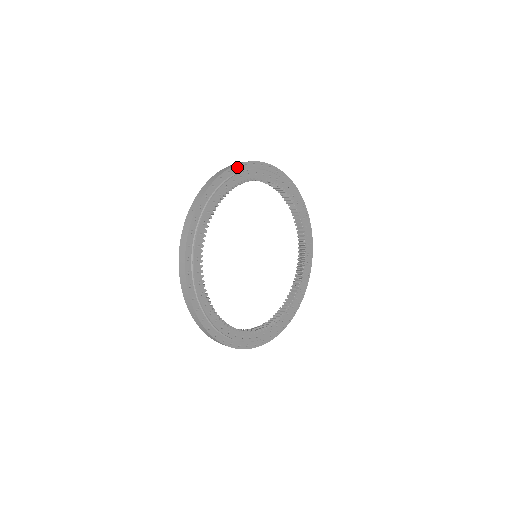
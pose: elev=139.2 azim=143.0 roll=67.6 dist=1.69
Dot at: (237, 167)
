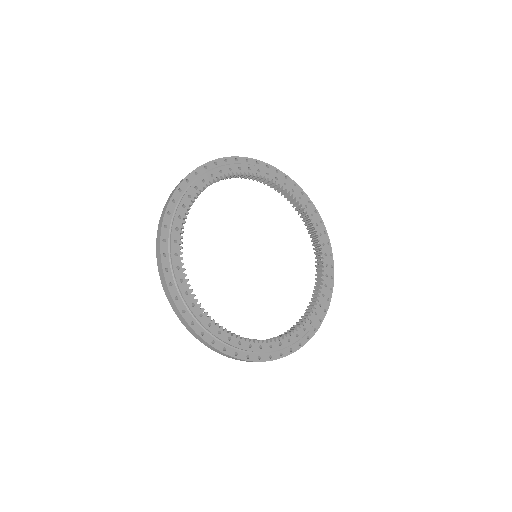
Dot at: (173, 200)
